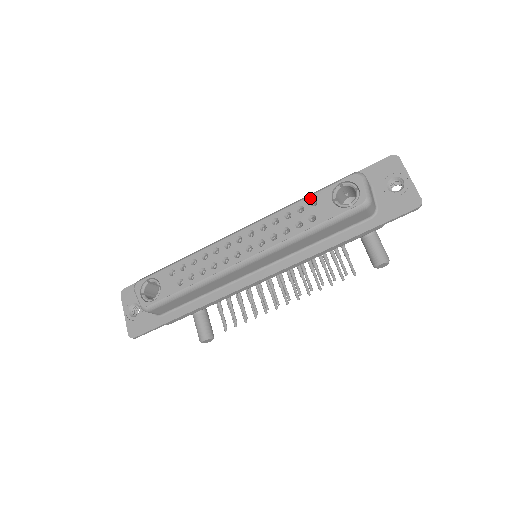
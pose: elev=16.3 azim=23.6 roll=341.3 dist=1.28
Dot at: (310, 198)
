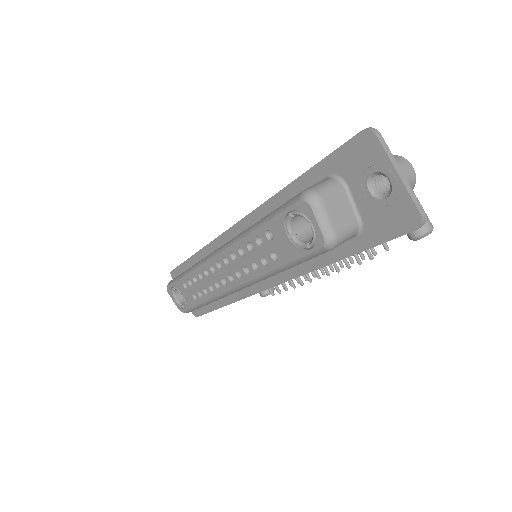
Dot at: (263, 228)
